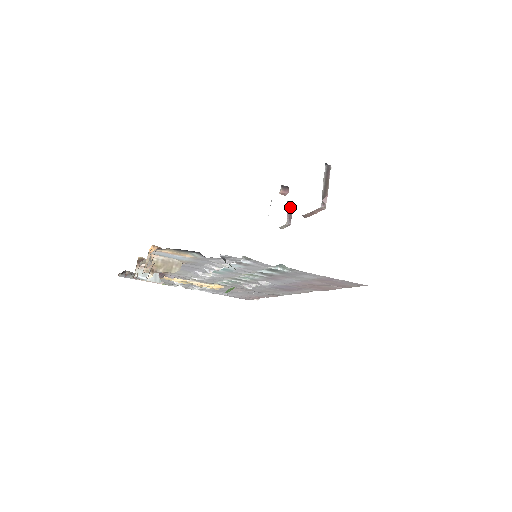
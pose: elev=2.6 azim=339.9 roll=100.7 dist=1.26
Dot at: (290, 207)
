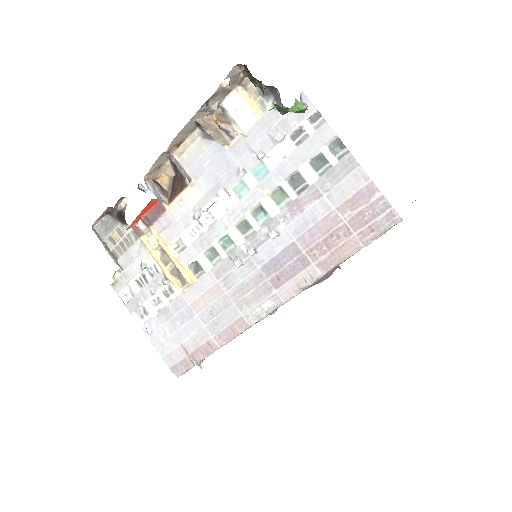
Dot at: occluded
